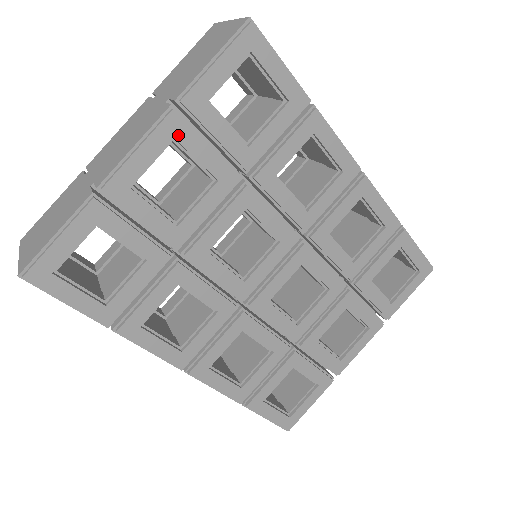
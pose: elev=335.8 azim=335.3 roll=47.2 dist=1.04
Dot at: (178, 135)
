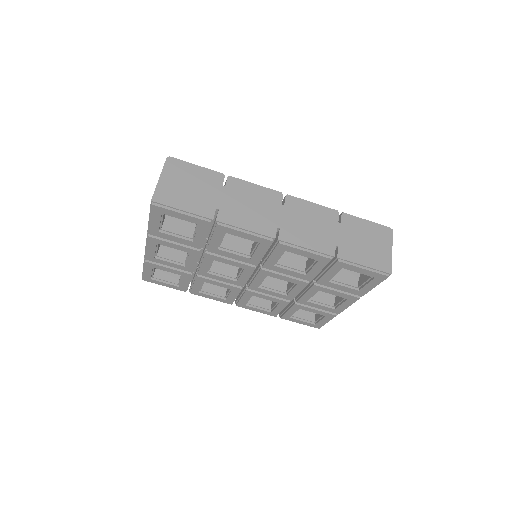
Dot at: (158, 242)
